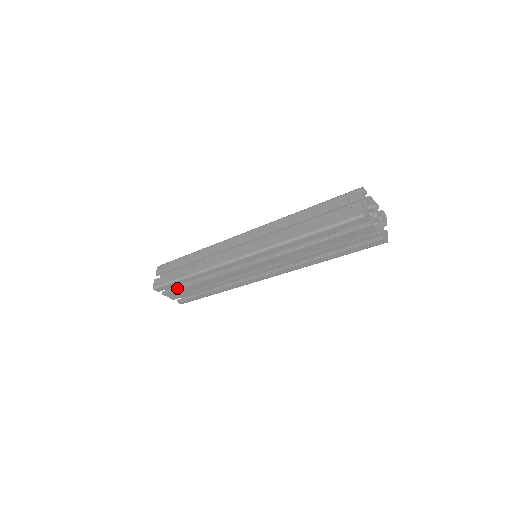
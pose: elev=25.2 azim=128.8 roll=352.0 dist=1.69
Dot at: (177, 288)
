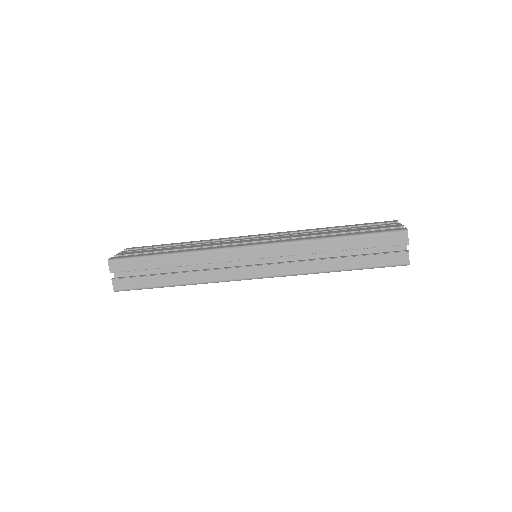
Dot at: occluded
